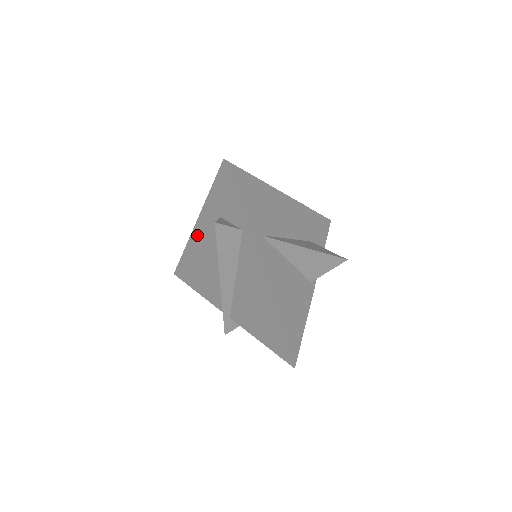
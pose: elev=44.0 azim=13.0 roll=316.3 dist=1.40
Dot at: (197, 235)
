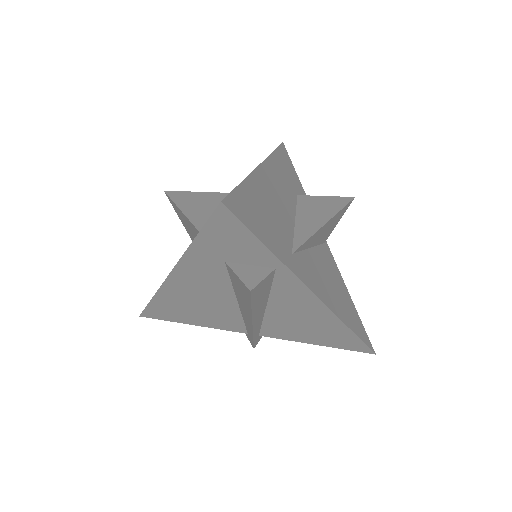
Dot at: (177, 282)
